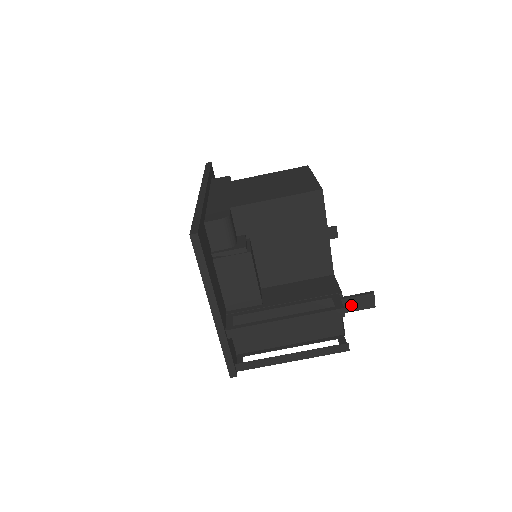
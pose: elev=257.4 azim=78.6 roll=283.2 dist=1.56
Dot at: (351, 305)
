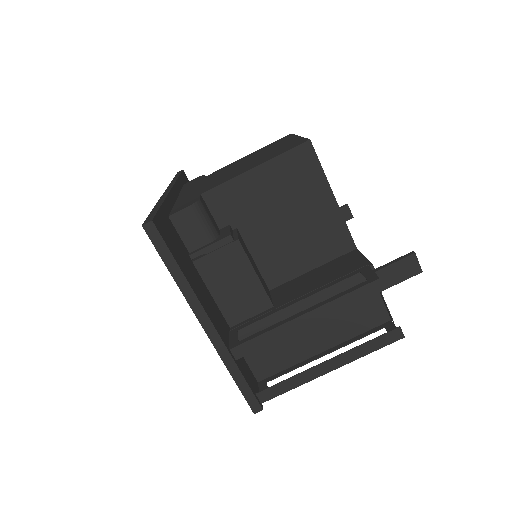
Dot at: (389, 277)
